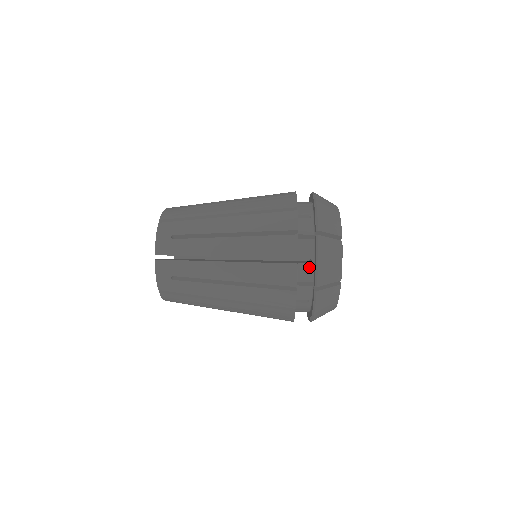
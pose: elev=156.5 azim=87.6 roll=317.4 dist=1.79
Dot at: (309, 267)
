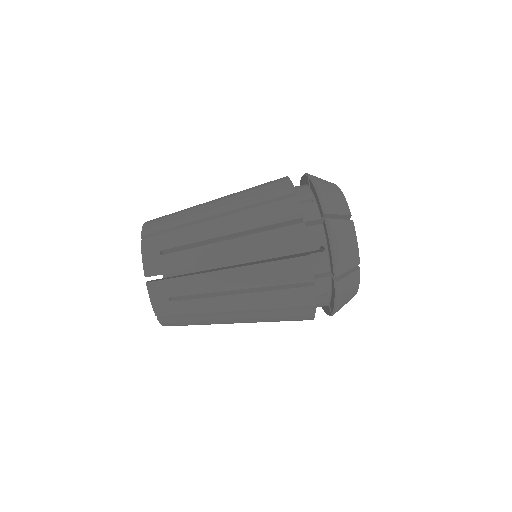
Dot at: (325, 298)
